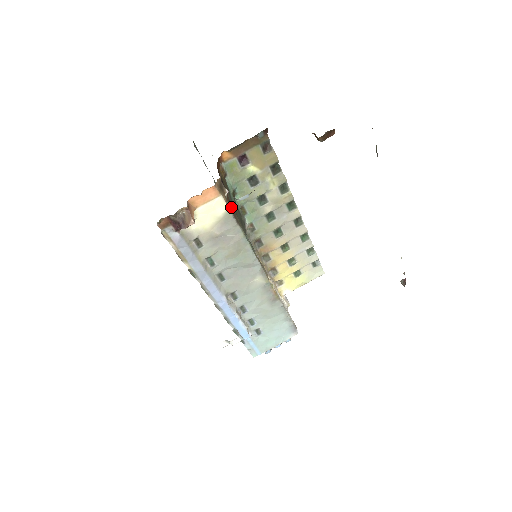
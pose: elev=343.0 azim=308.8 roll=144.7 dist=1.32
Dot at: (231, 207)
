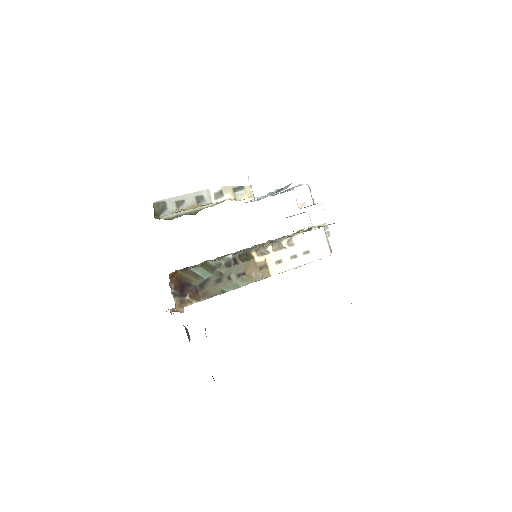
Dot at: (200, 295)
